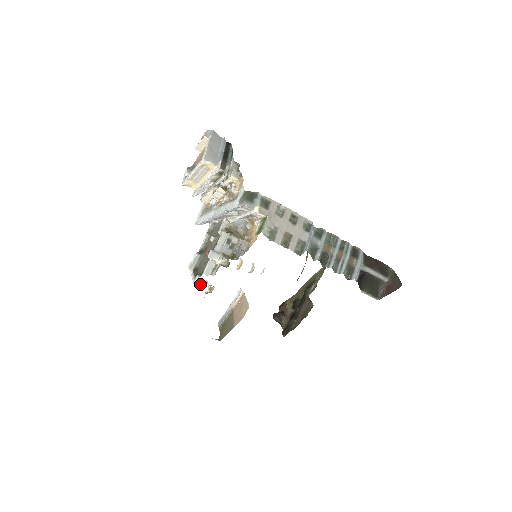
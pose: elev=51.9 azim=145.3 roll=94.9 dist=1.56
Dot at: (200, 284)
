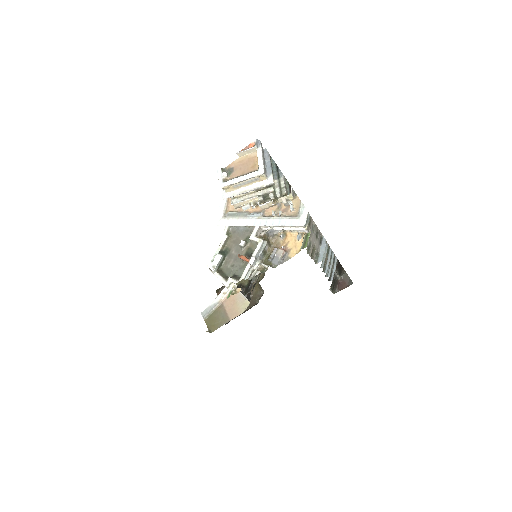
Dot at: (232, 287)
